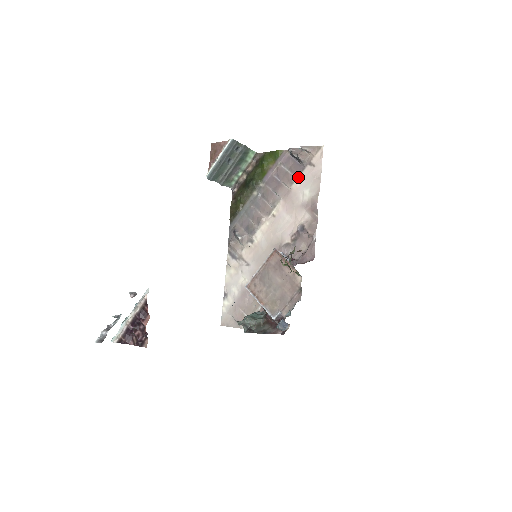
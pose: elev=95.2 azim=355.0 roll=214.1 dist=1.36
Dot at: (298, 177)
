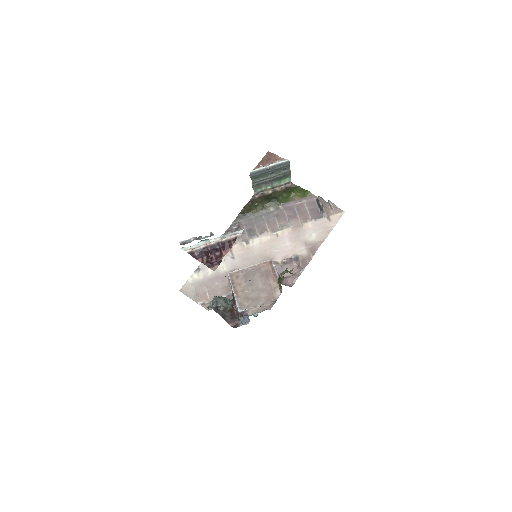
Dot at: (313, 220)
